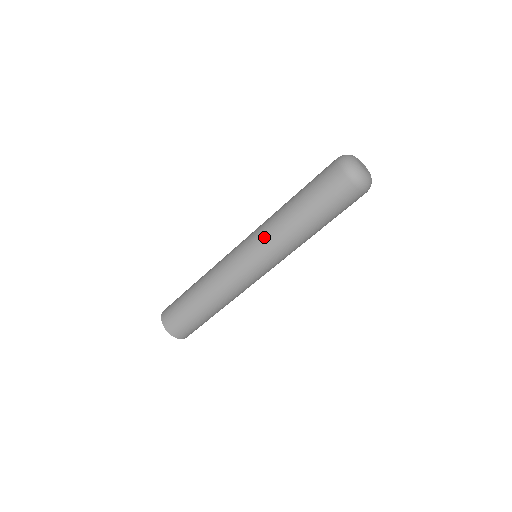
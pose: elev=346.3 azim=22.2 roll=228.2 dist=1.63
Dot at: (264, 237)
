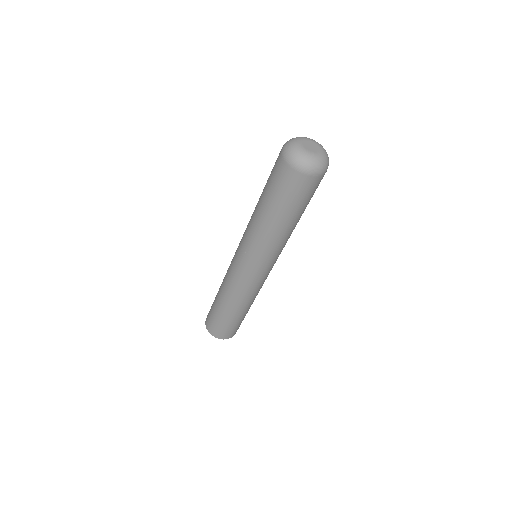
Dot at: (245, 233)
